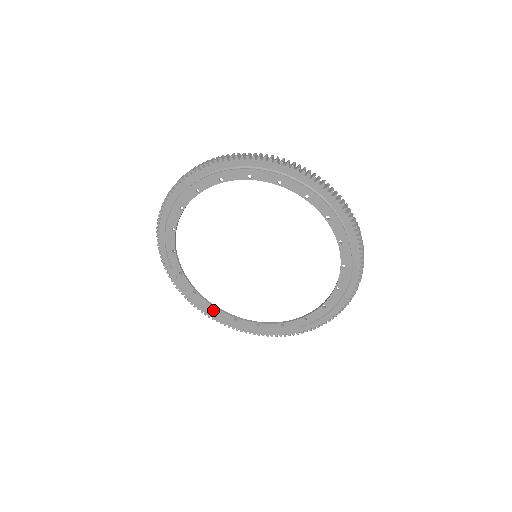
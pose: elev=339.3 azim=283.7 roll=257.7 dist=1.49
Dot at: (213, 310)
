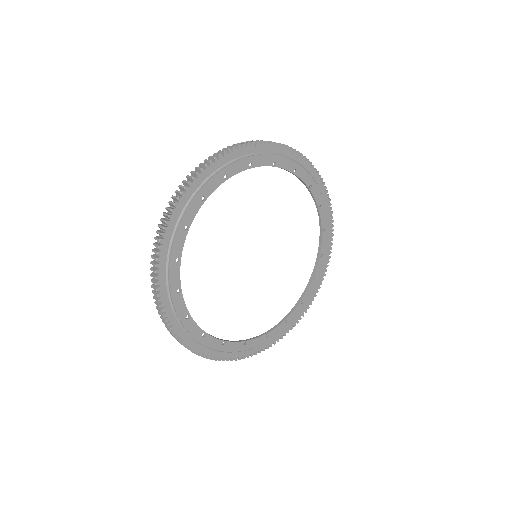
Dot at: (246, 345)
